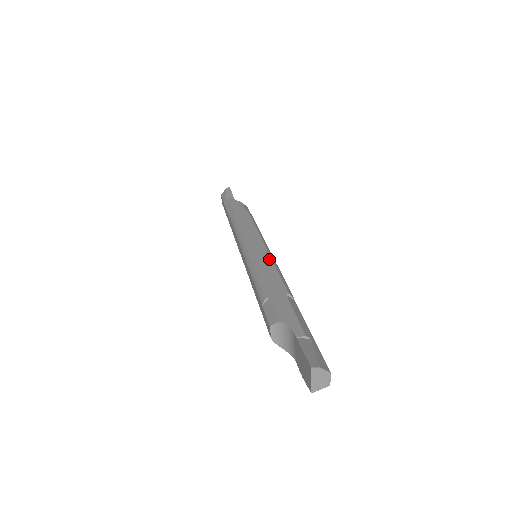
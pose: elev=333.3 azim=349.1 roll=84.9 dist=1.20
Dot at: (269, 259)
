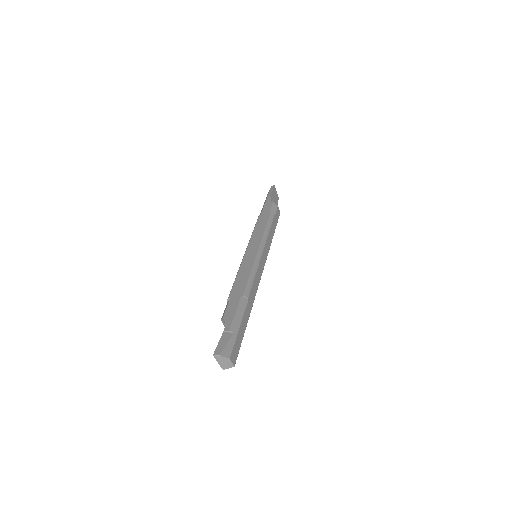
Dot at: (252, 263)
